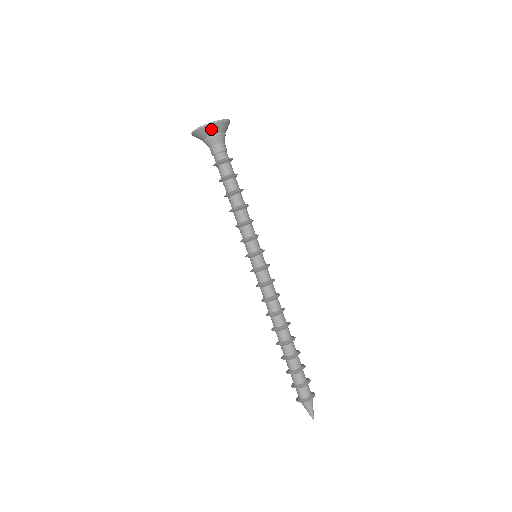
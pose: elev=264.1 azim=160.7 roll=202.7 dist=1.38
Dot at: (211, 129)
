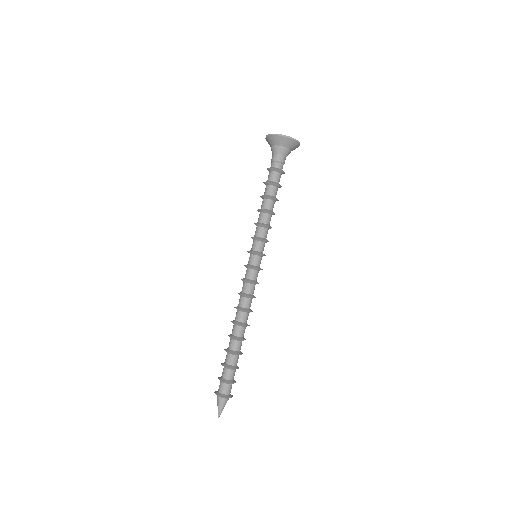
Dot at: (276, 139)
